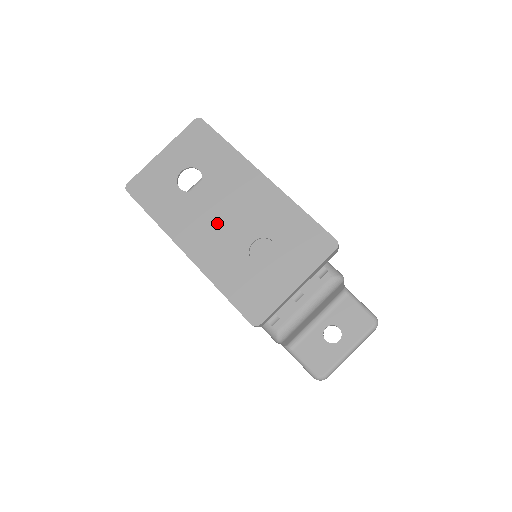
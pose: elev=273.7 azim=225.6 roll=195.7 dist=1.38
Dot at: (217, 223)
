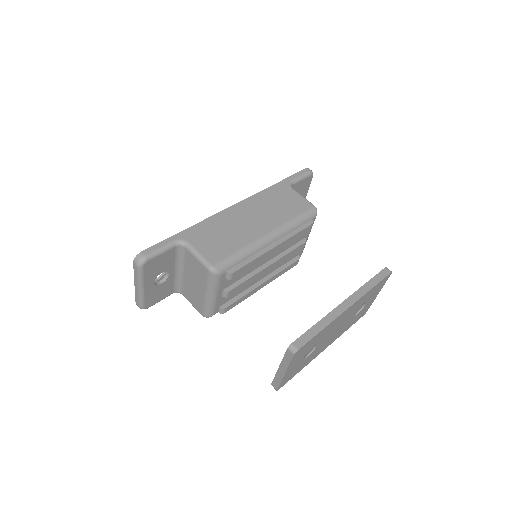
Dot at: (334, 334)
